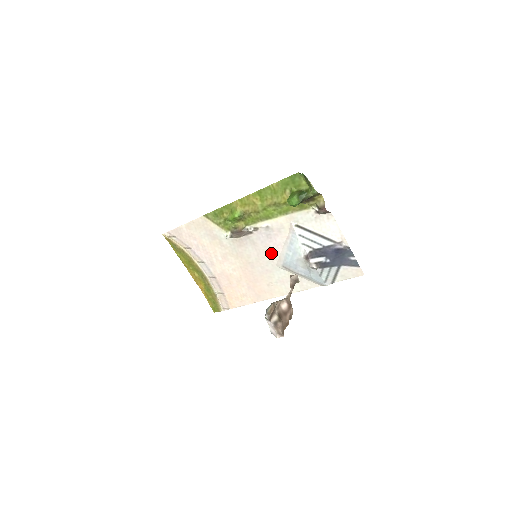
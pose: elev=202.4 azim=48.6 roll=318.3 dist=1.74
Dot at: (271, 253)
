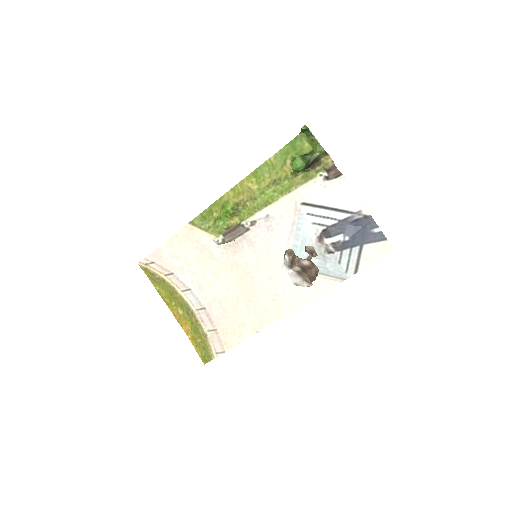
Dot at: (274, 251)
